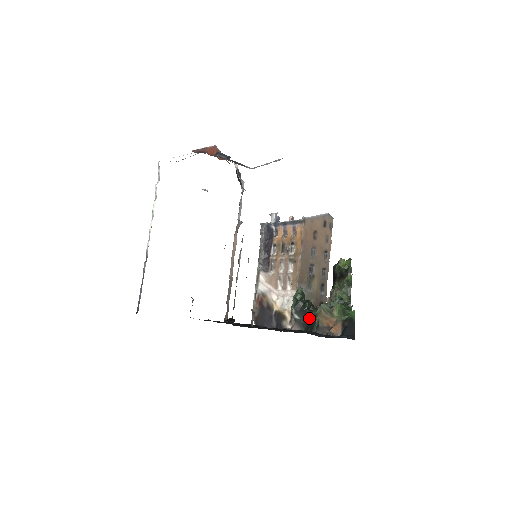
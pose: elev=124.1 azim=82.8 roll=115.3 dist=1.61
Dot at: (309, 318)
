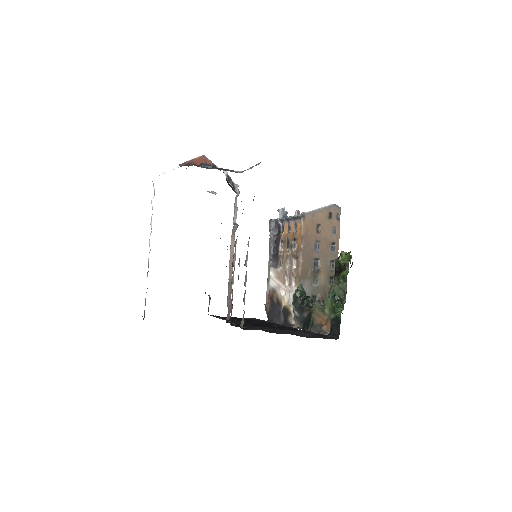
Dot at: (306, 315)
